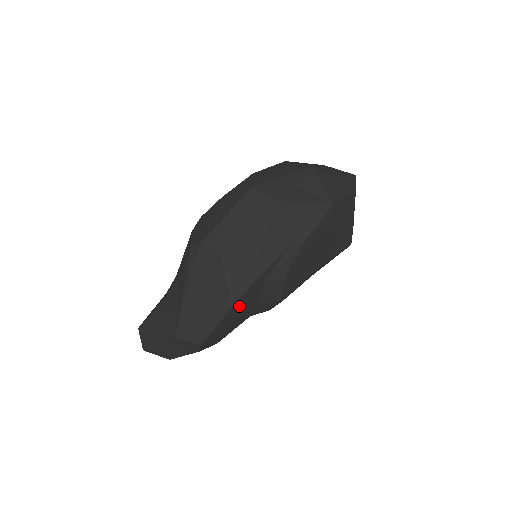
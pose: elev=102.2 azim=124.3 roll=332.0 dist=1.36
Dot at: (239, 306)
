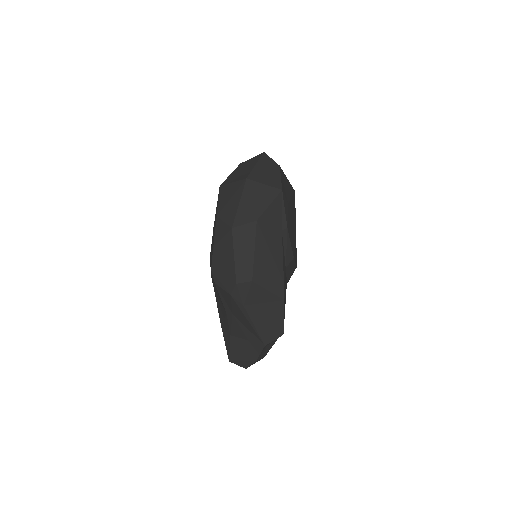
Dot at: occluded
